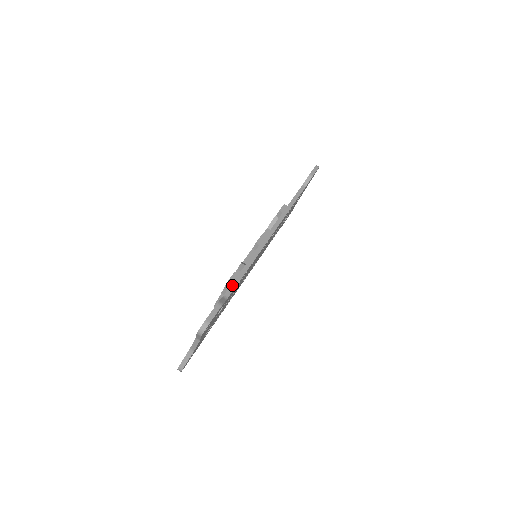
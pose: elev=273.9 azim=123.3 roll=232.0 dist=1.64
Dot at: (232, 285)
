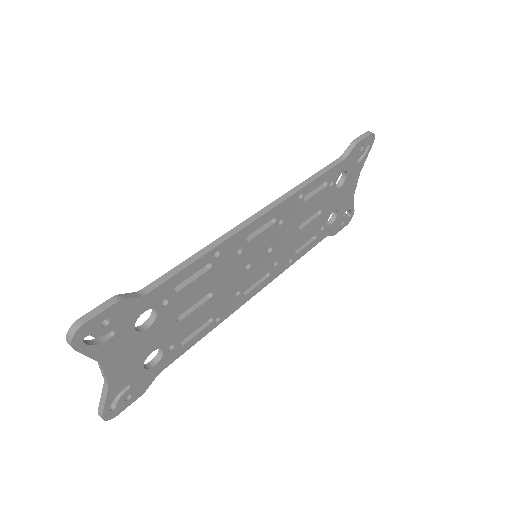
Dot at: (162, 277)
